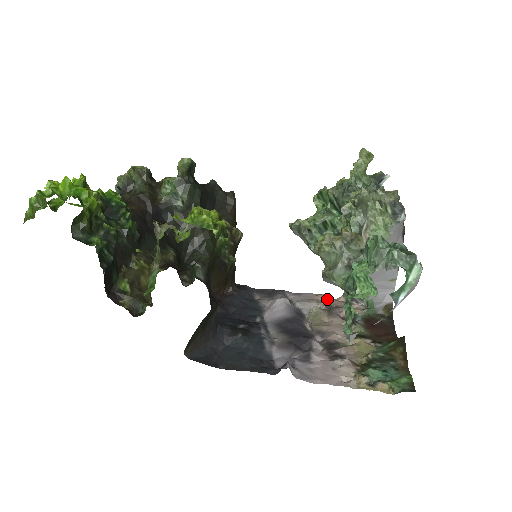
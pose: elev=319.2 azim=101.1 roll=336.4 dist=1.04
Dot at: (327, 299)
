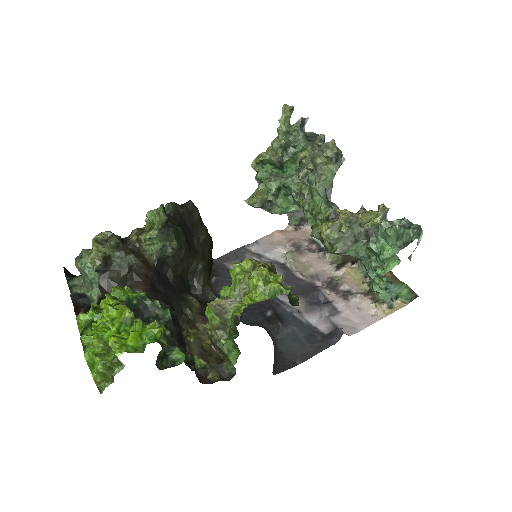
Dot at: (282, 236)
